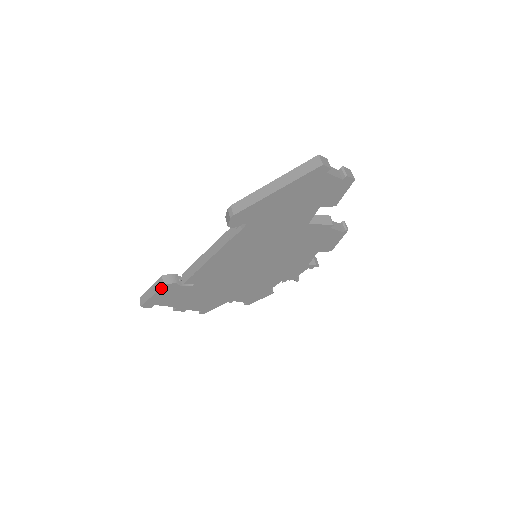
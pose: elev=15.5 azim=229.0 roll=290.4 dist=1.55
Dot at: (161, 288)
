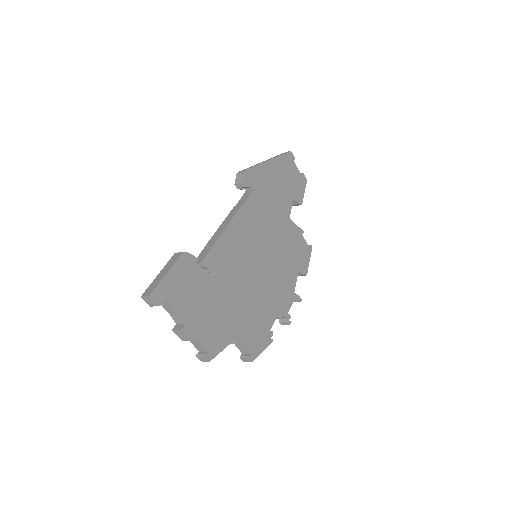
Dot at: (179, 259)
